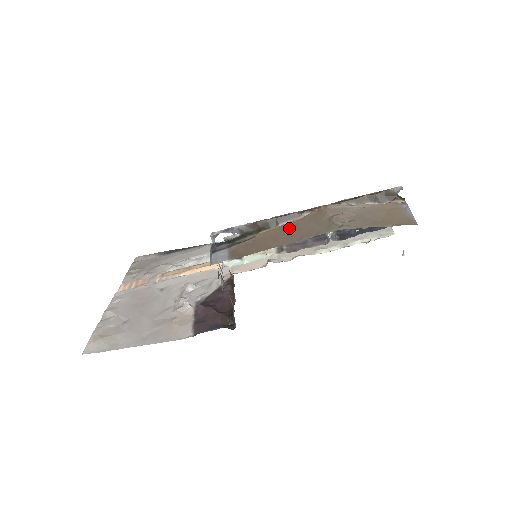
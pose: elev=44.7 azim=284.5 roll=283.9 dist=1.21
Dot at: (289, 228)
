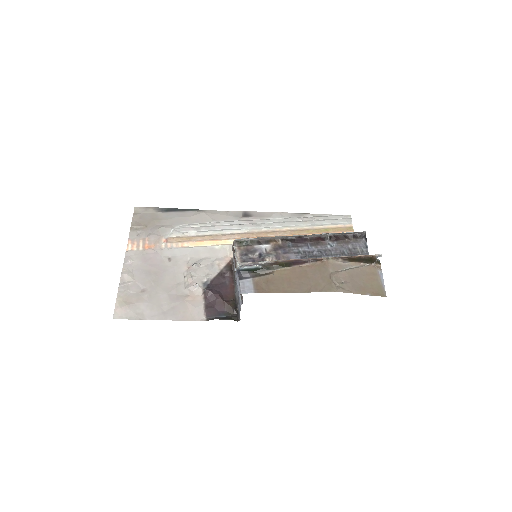
Dot at: (300, 274)
